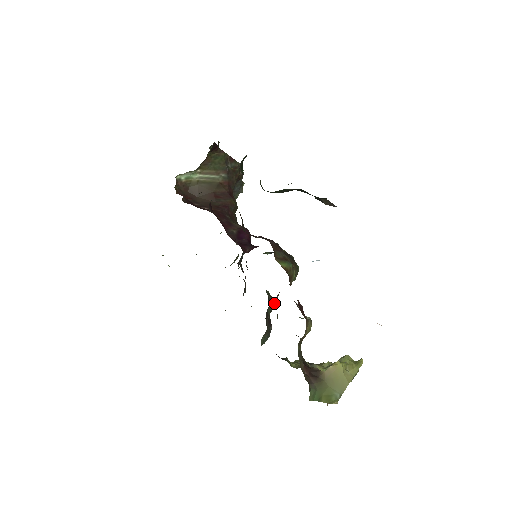
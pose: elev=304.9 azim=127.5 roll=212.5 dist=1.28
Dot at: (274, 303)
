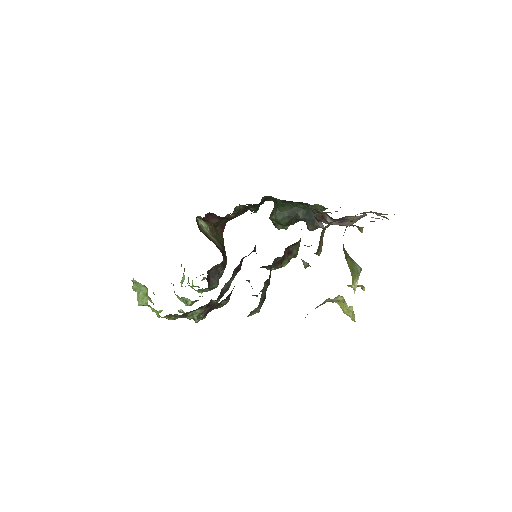
Dot at: (269, 282)
